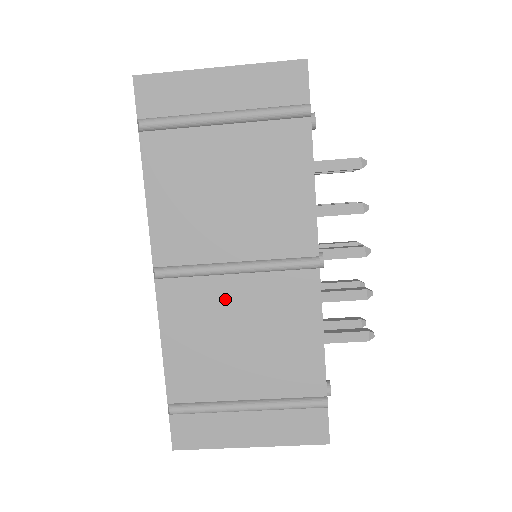
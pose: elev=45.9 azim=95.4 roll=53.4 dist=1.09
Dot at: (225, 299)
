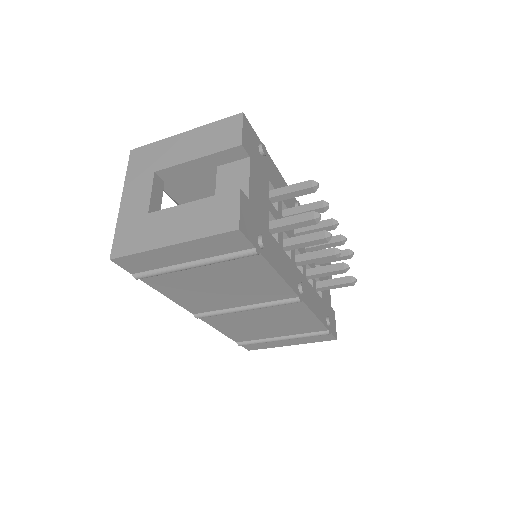
Dot at: (246, 316)
